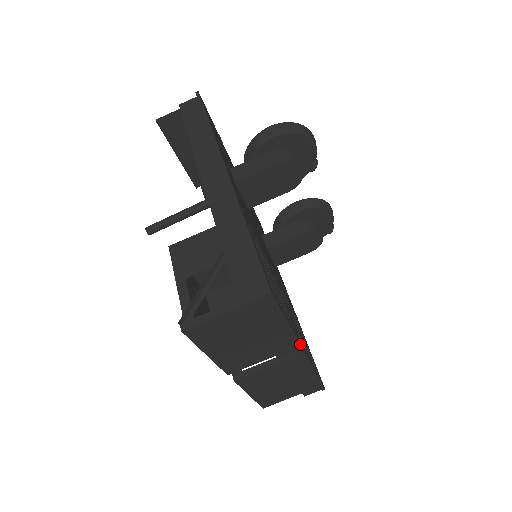
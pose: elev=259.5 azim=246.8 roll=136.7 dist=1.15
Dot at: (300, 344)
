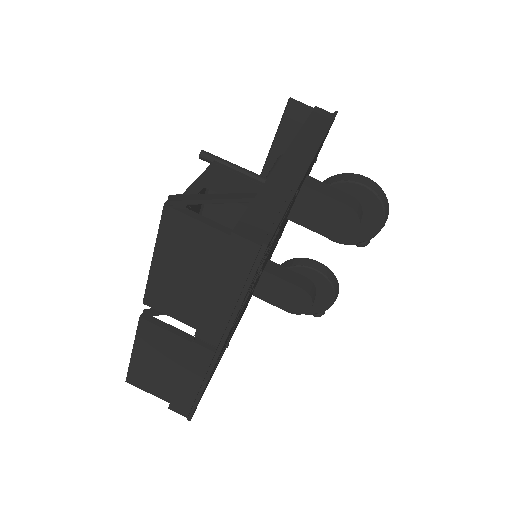
Dot at: (226, 339)
